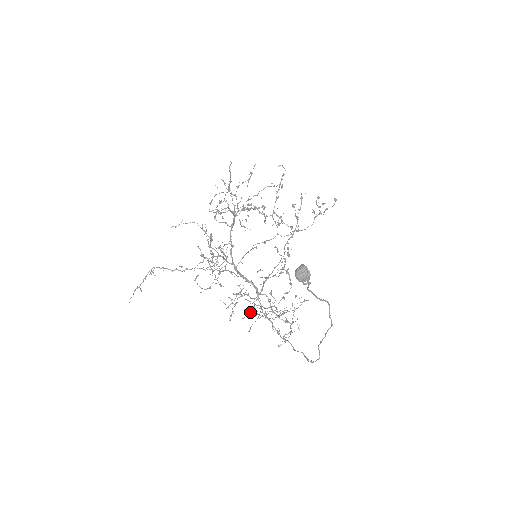
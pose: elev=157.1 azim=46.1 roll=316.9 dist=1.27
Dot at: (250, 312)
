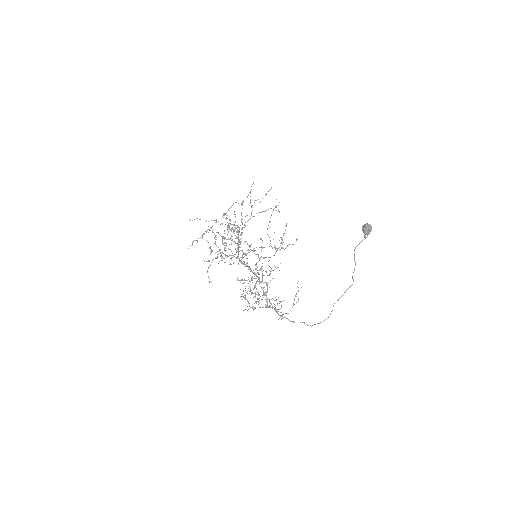
Dot at: (262, 289)
